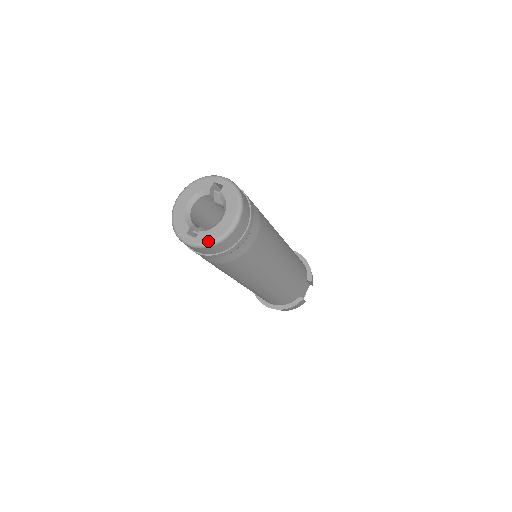
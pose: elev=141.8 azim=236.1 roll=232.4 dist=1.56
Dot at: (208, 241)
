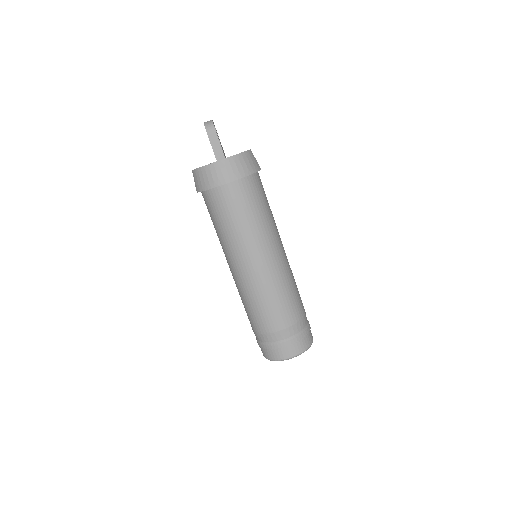
Dot at: occluded
